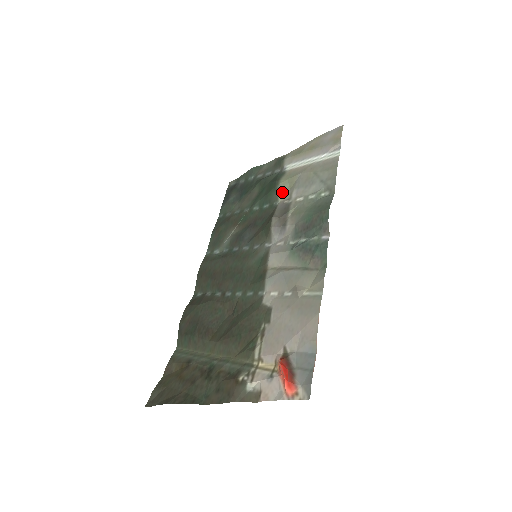
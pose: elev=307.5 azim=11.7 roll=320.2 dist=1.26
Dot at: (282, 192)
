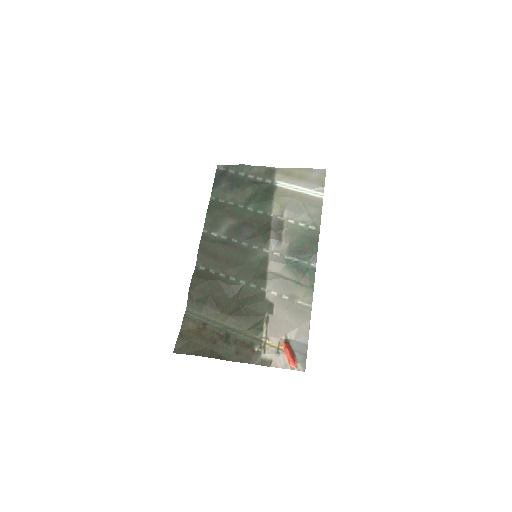
Dot at: (276, 207)
